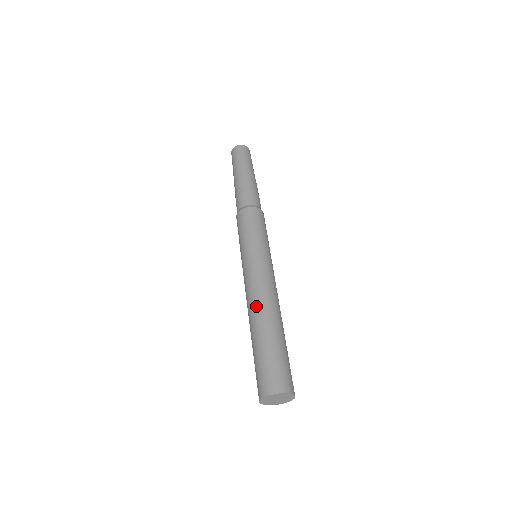
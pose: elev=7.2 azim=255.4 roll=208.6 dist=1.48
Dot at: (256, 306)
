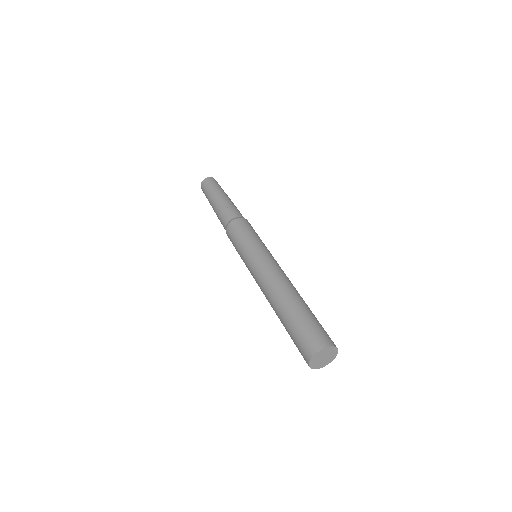
Dot at: (278, 287)
